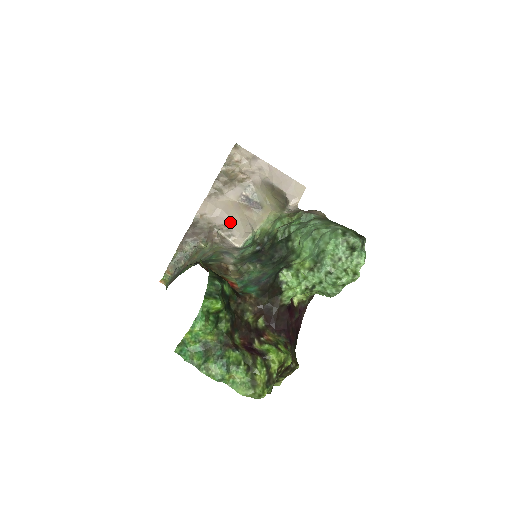
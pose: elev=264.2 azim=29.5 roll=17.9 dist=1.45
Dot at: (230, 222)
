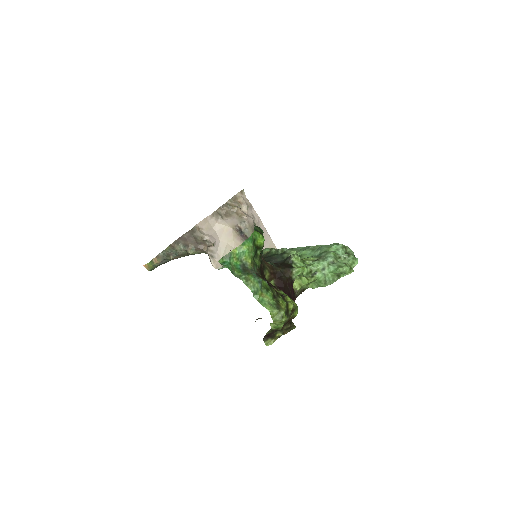
Dot at: (218, 245)
